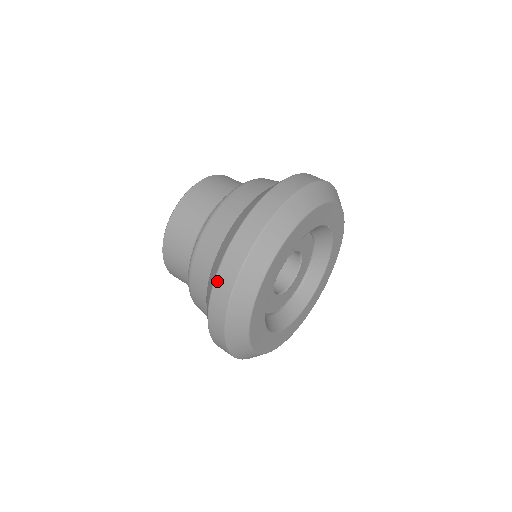
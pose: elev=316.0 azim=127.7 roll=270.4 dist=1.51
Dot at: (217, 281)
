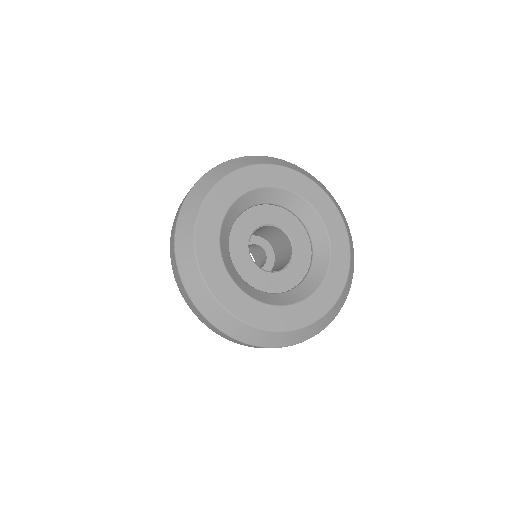
Dot at: occluded
